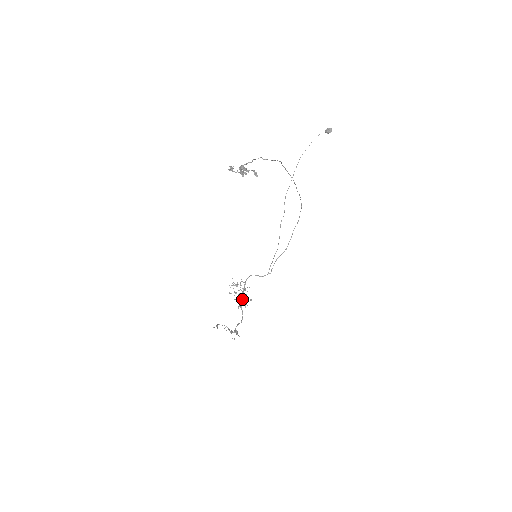
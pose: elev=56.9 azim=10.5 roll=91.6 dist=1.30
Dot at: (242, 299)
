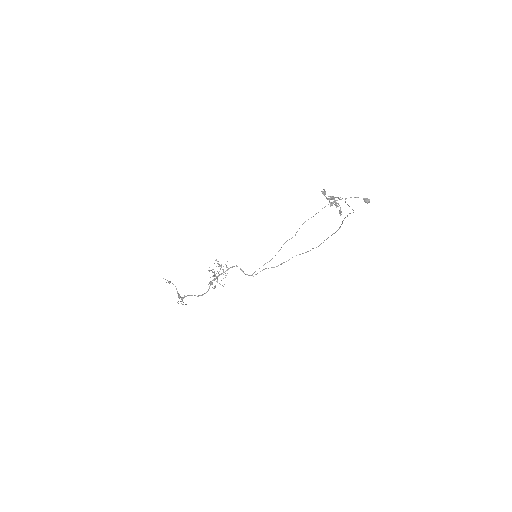
Dot at: occluded
